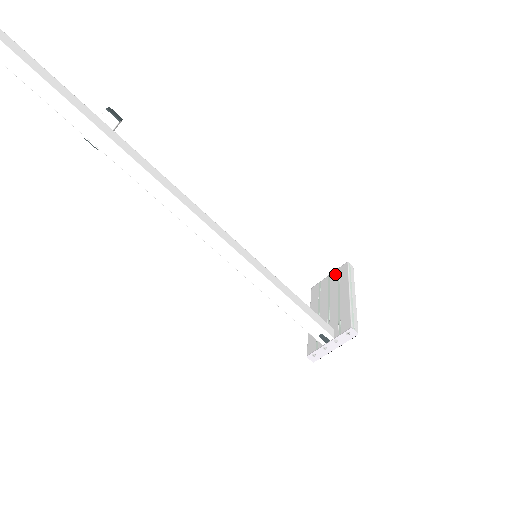
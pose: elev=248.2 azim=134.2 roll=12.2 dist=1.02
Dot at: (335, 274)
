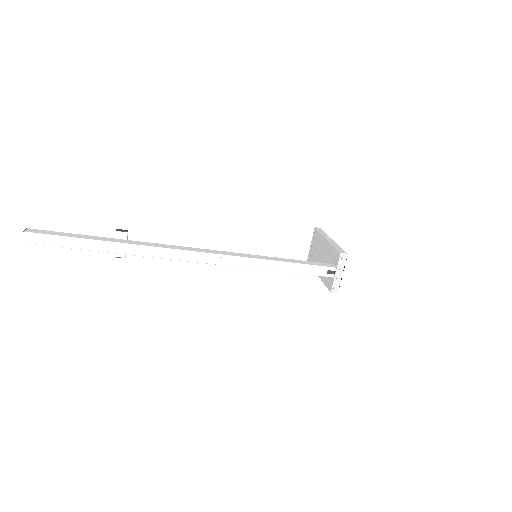
Dot at: (313, 240)
